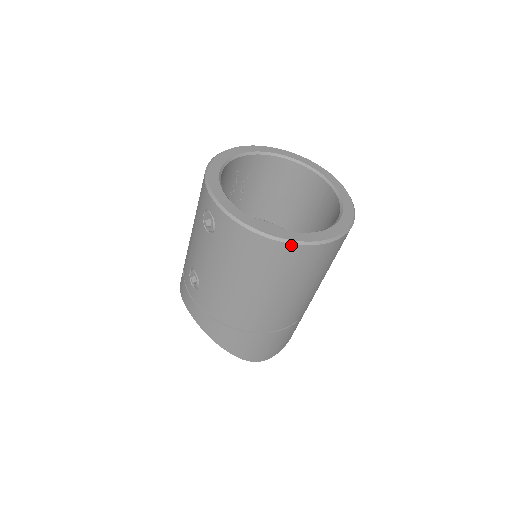
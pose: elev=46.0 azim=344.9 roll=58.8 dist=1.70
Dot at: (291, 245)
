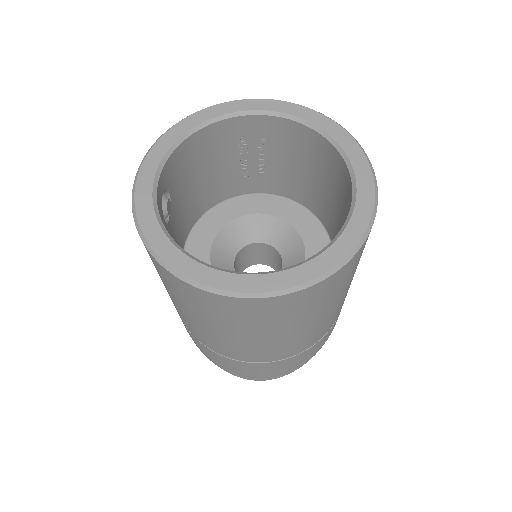
Dot at: (188, 284)
